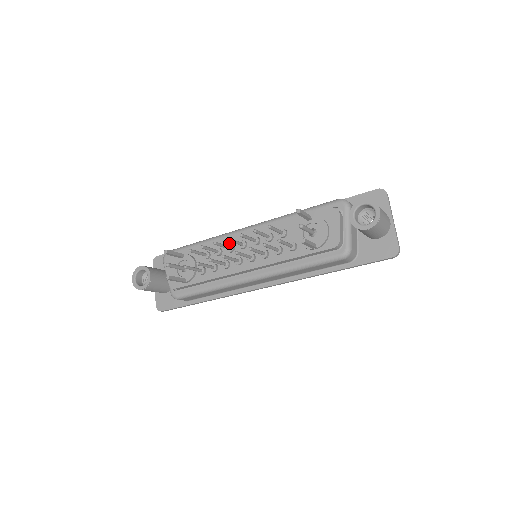
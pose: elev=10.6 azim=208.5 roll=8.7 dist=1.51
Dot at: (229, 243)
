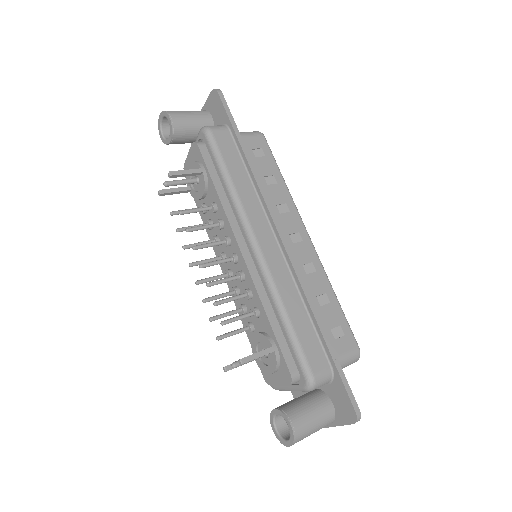
Dot at: (230, 236)
